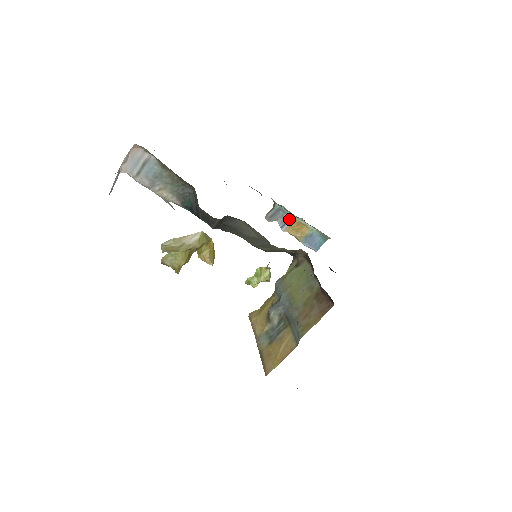
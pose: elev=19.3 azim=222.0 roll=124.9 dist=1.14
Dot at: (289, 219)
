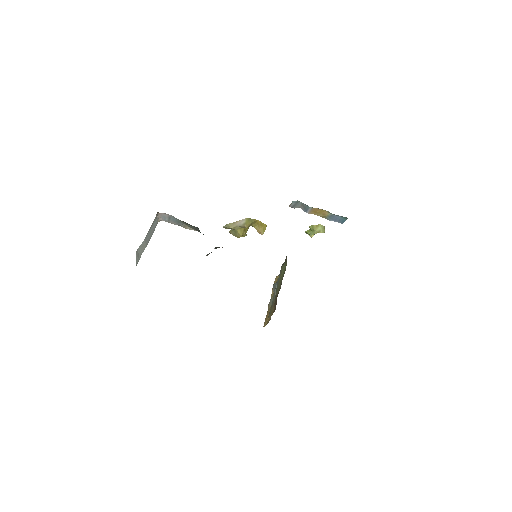
Dot at: (308, 207)
